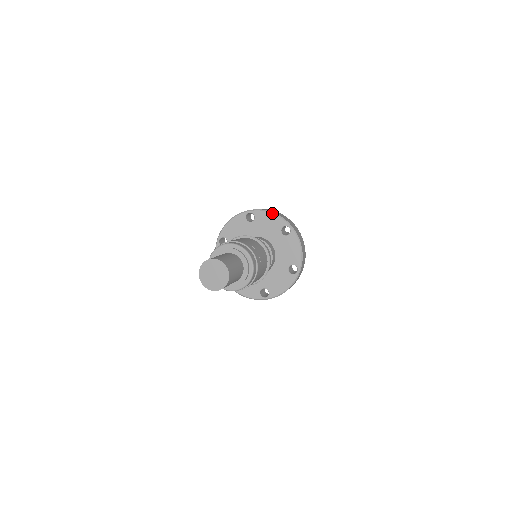
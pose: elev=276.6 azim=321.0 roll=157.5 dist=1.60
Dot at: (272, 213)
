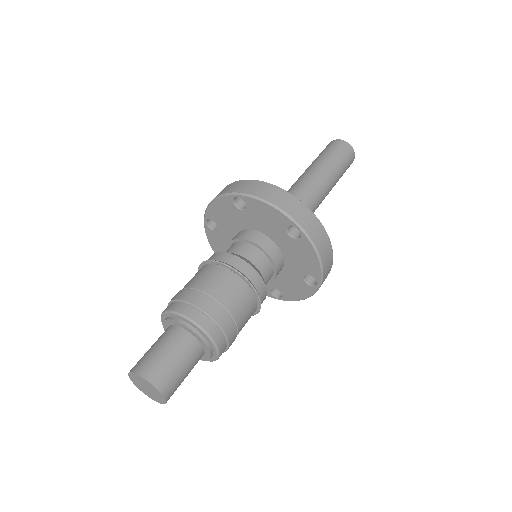
Dot at: (270, 205)
